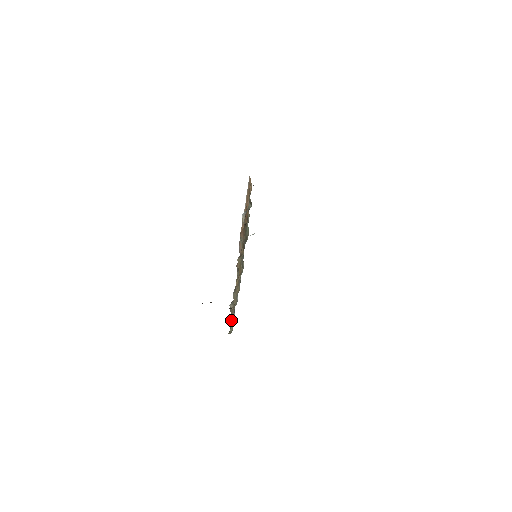
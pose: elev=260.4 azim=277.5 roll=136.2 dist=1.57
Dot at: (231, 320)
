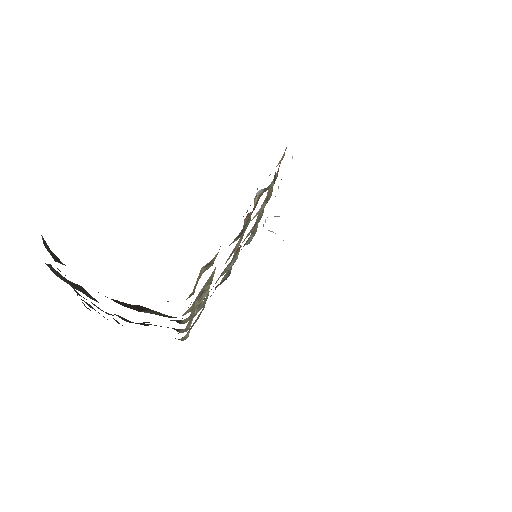
Dot at: (183, 330)
